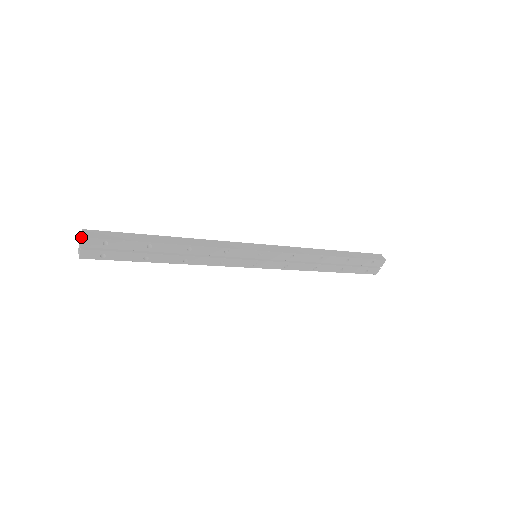
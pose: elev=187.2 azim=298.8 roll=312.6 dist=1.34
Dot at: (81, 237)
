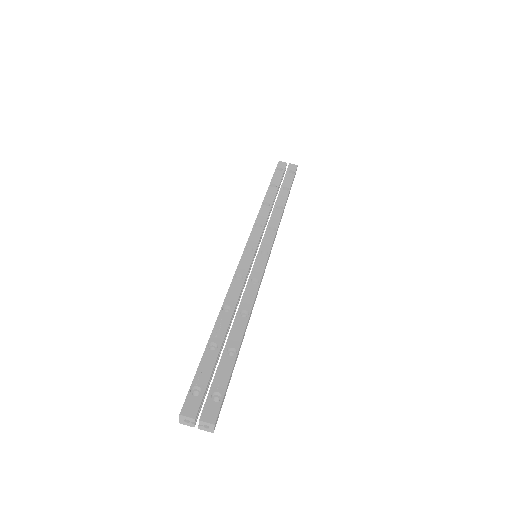
Dot at: (205, 425)
